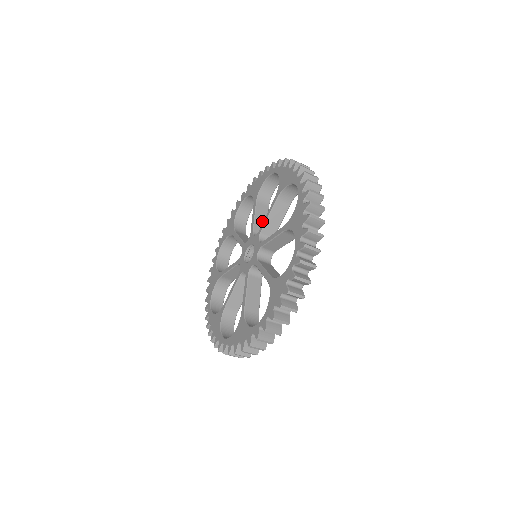
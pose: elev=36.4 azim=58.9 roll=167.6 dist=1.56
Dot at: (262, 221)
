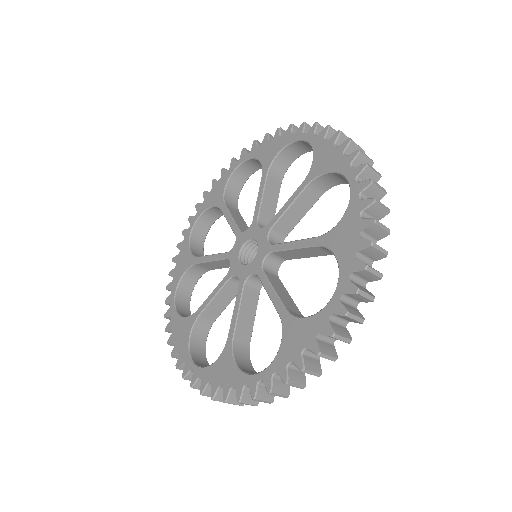
Dot at: (242, 223)
